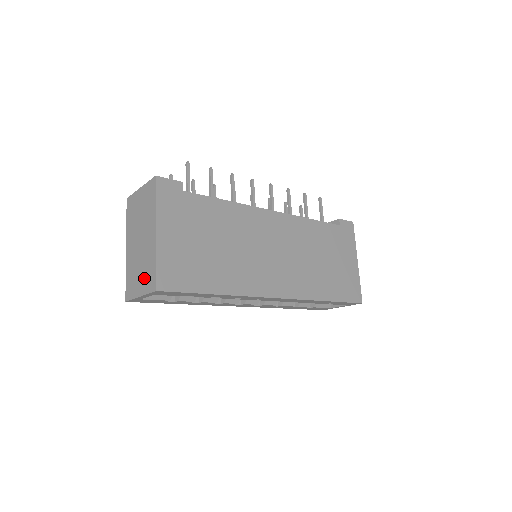
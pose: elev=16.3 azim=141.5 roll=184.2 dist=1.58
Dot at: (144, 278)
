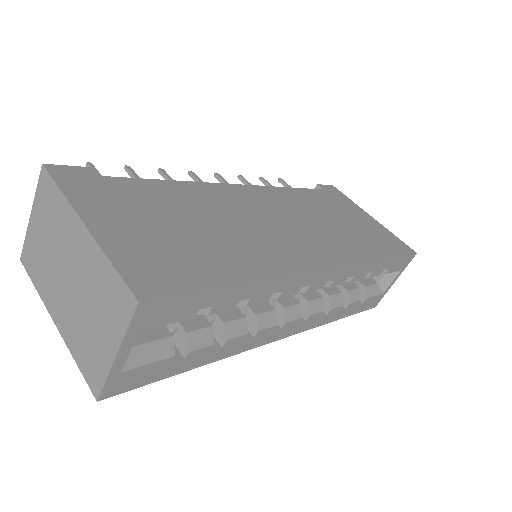
Dot at: (106, 316)
